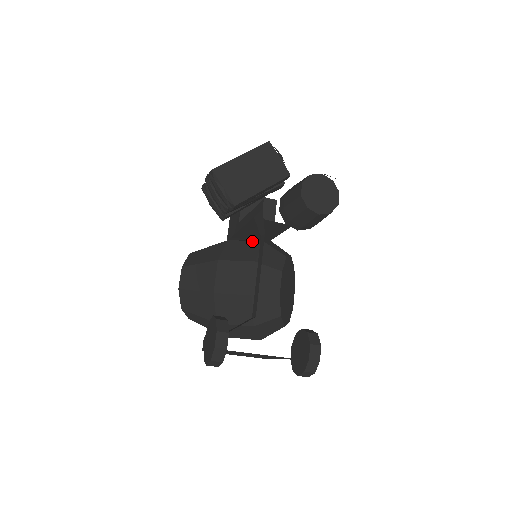
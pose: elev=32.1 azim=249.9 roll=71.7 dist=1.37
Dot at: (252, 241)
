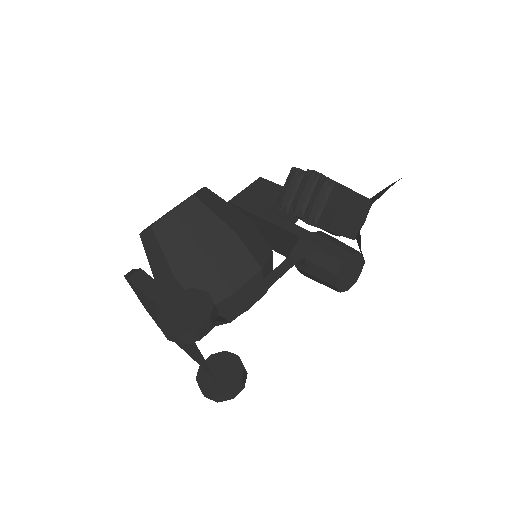
Dot at: (266, 242)
